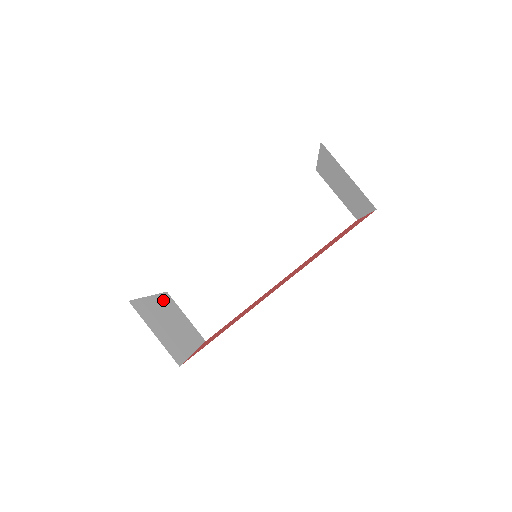
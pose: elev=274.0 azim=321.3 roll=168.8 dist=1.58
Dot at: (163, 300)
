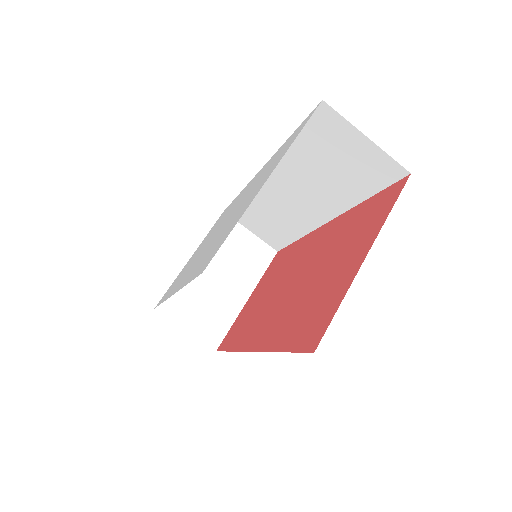
Dot at: occluded
